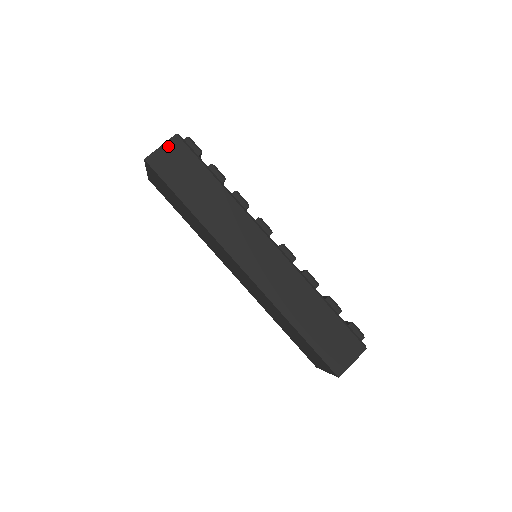
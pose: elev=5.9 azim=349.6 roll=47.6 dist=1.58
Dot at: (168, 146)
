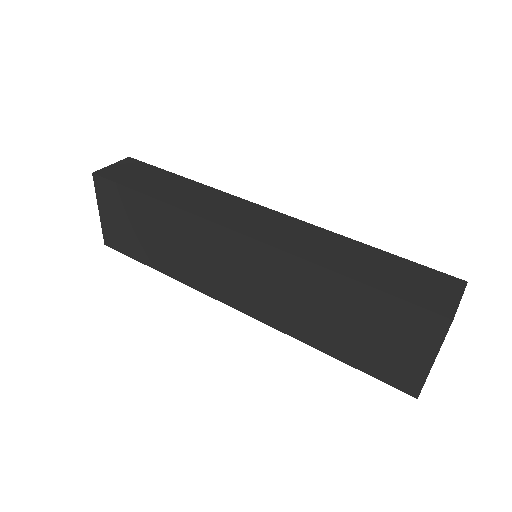
Dot at: (120, 164)
